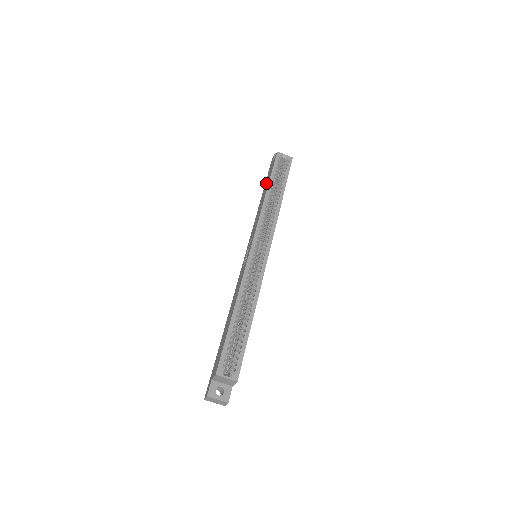
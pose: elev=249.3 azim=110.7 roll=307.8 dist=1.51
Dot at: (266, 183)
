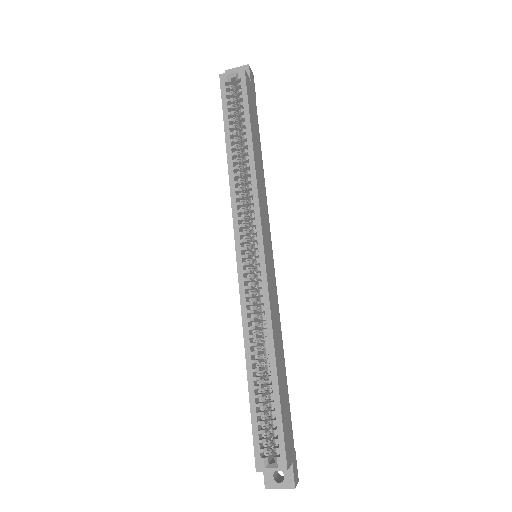
Dot at: occluded
